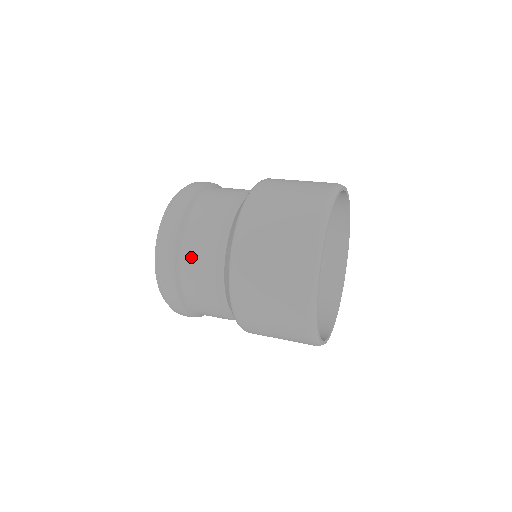
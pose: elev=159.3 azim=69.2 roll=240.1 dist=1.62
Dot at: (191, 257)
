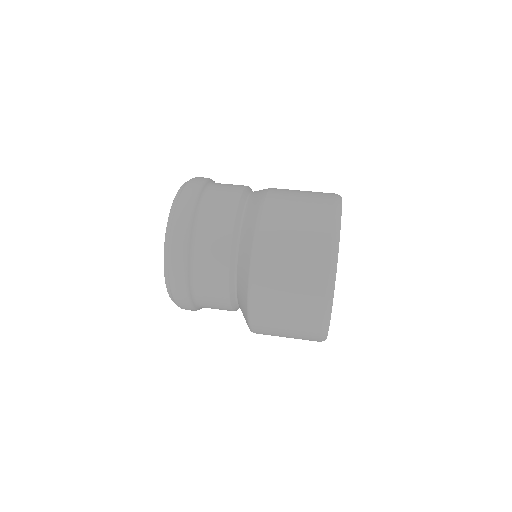
Dot at: (207, 303)
